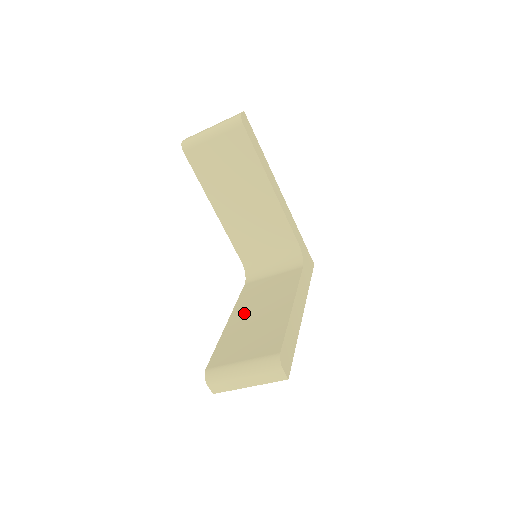
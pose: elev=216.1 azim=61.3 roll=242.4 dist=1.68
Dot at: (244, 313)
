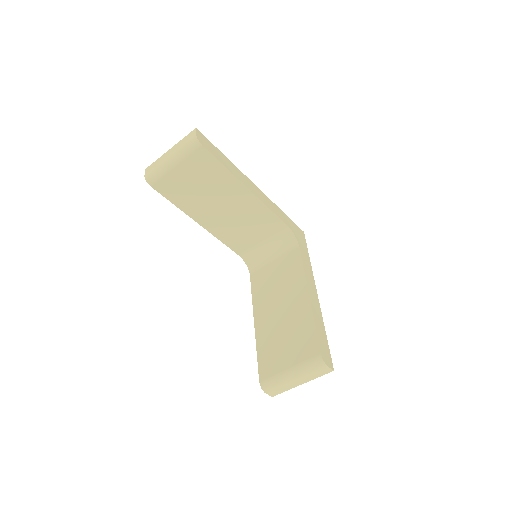
Dot at: (266, 312)
